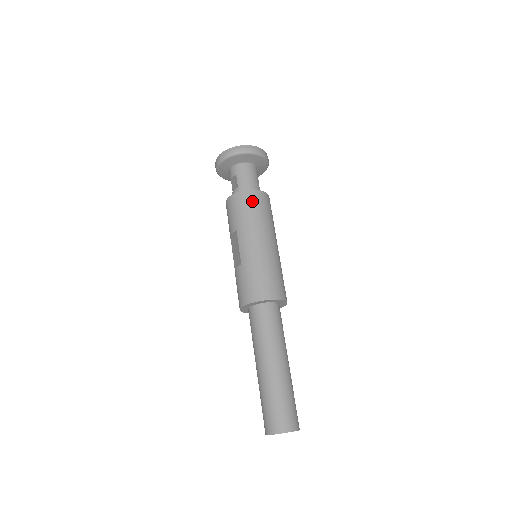
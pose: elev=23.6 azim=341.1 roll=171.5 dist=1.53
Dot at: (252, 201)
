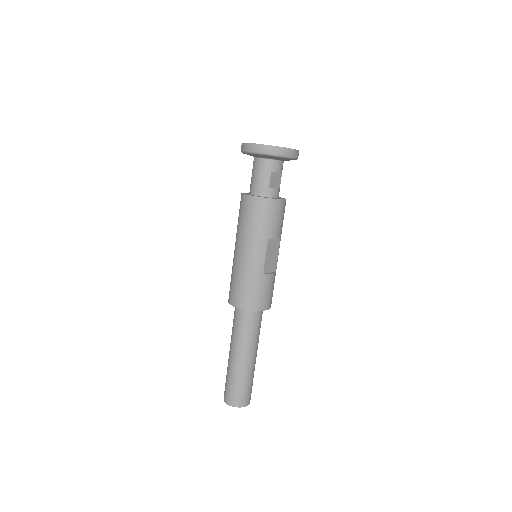
Dot at: (244, 208)
